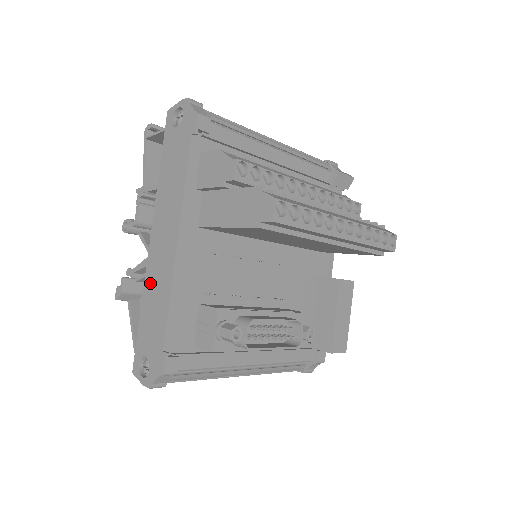
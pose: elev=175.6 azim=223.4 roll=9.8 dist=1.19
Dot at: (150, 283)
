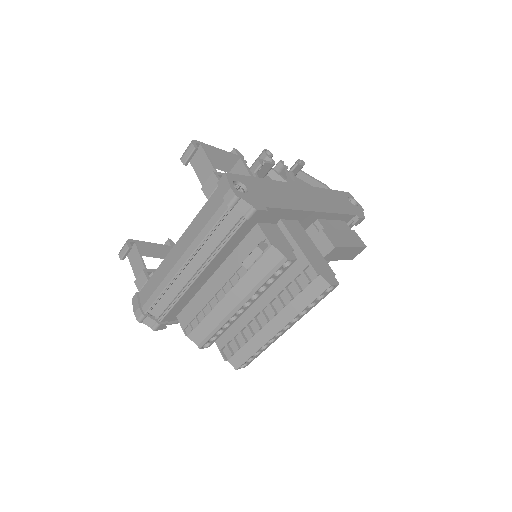
Dot at: occluded
